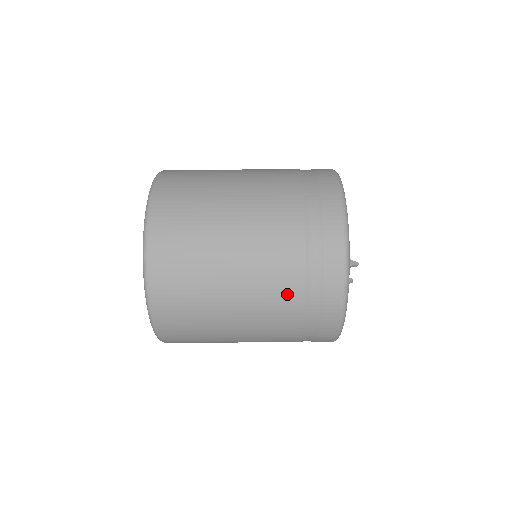
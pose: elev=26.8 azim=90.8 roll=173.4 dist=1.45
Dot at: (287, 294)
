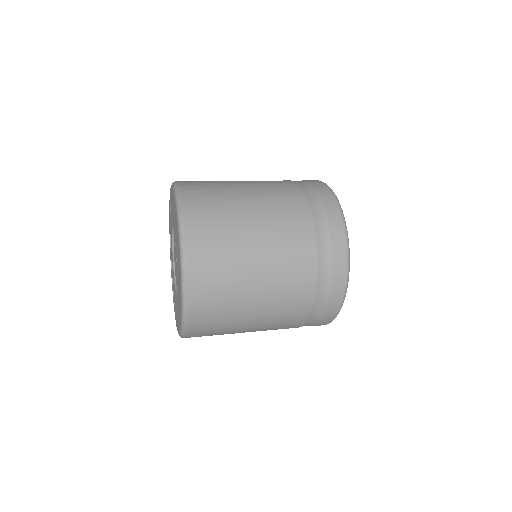
Dot at: occluded
